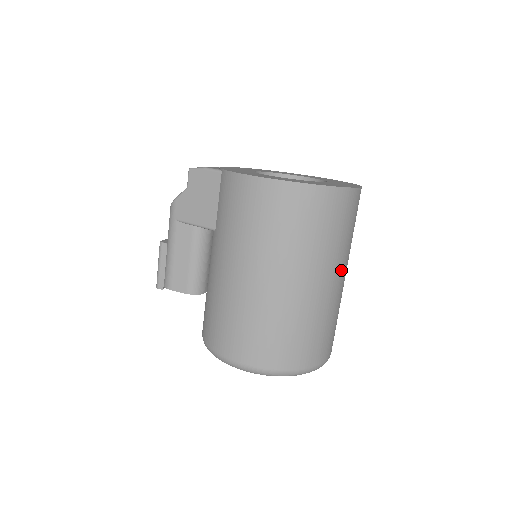
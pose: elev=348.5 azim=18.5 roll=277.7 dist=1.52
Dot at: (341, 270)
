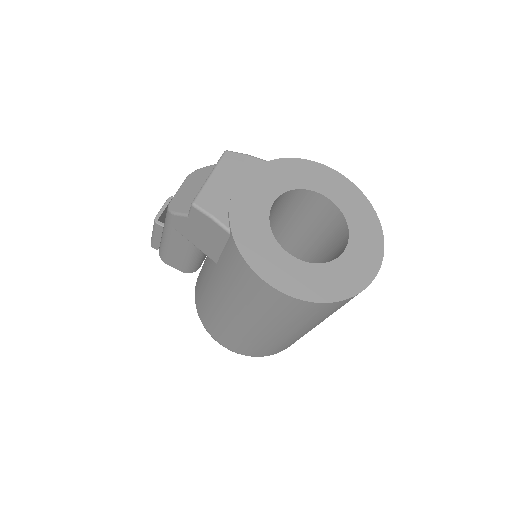
Dot at: occluded
